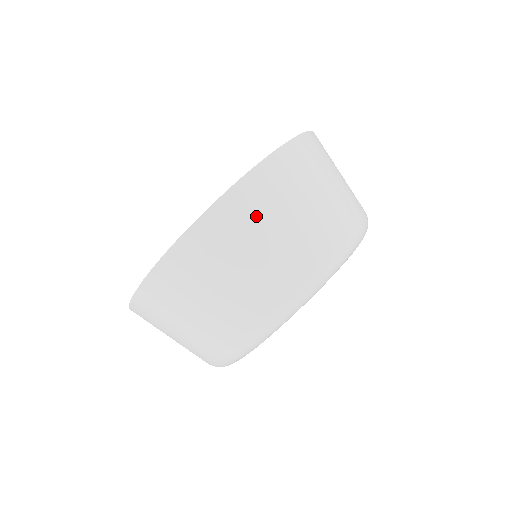
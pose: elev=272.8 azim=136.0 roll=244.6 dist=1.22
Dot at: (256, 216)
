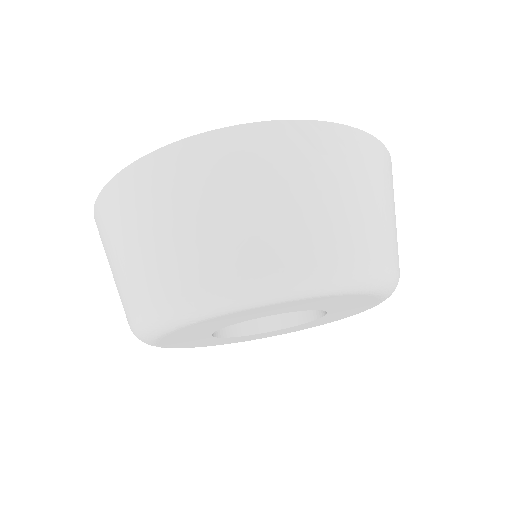
Dot at: (372, 173)
